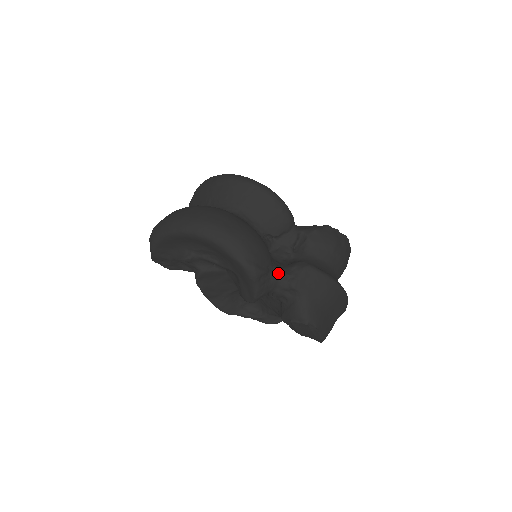
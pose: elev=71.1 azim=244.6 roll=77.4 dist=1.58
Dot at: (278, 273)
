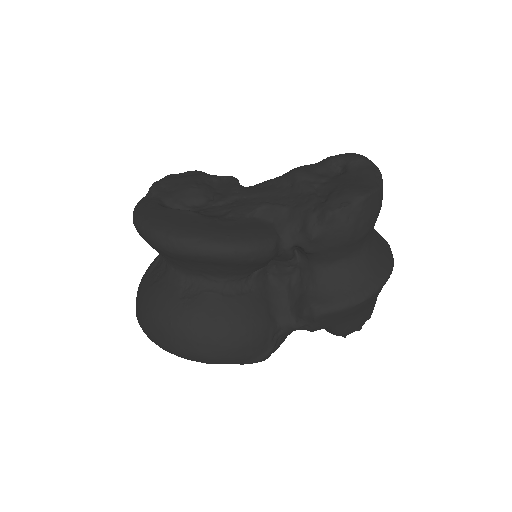
Dot at: (288, 329)
